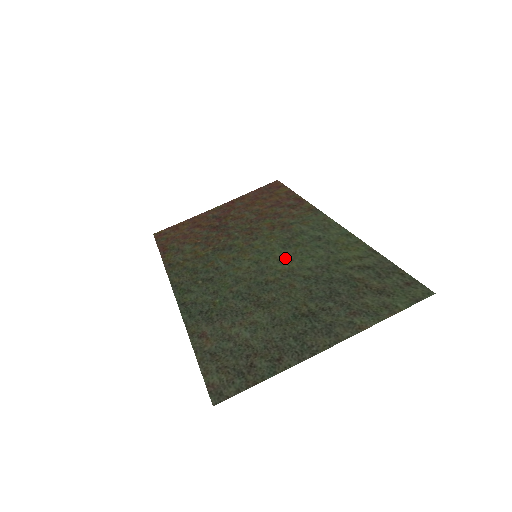
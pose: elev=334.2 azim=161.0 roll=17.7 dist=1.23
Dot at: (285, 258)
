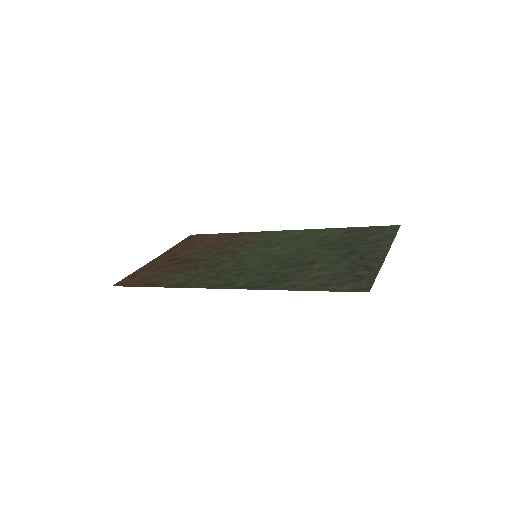
Dot at: (283, 249)
